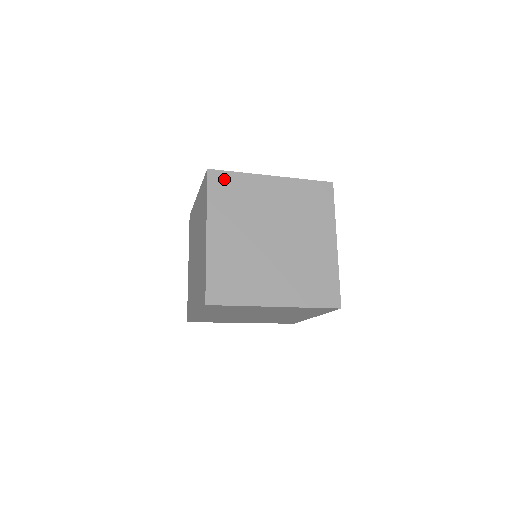
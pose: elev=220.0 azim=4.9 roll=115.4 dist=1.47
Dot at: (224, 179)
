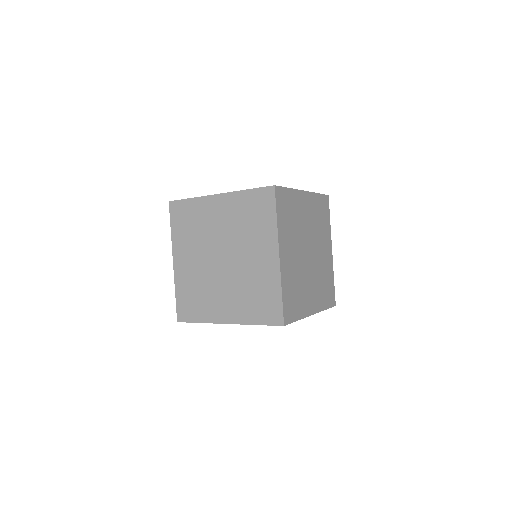
Dot at: (181, 208)
